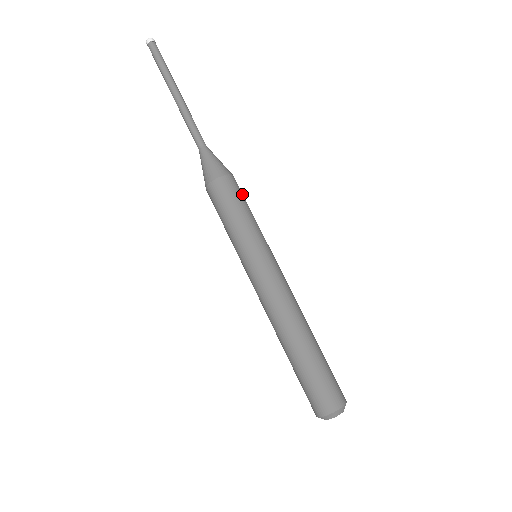
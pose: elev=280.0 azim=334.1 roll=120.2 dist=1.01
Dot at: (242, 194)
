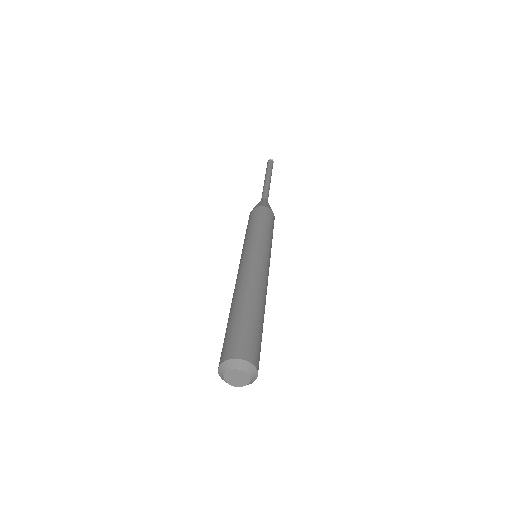
Dot at: (273, 224)
